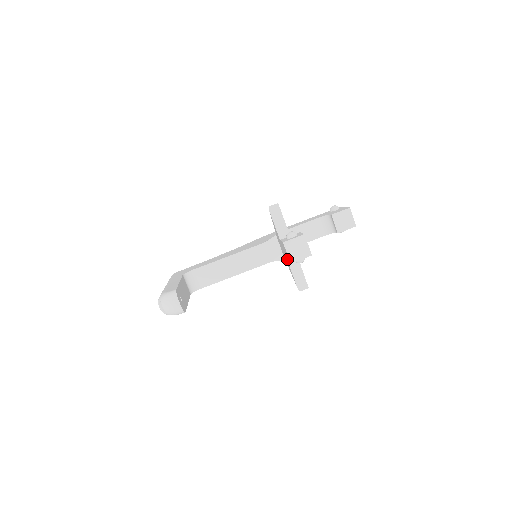
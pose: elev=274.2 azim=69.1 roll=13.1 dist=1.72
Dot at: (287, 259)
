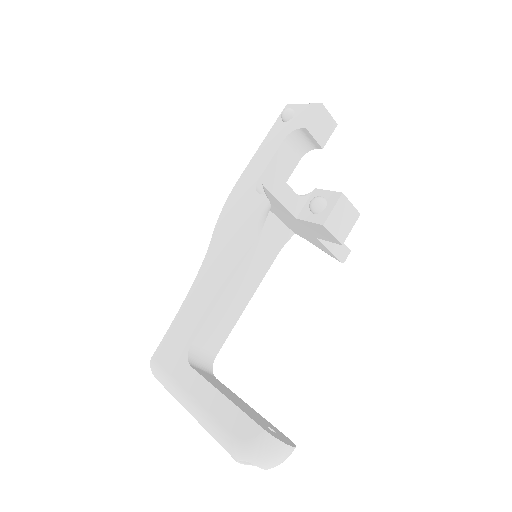
Dot at: (320, 238)
